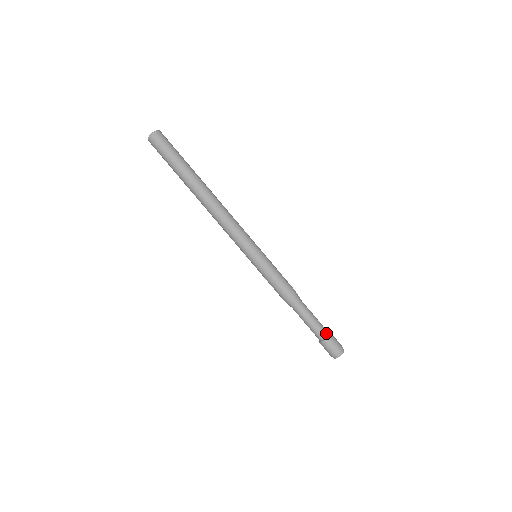
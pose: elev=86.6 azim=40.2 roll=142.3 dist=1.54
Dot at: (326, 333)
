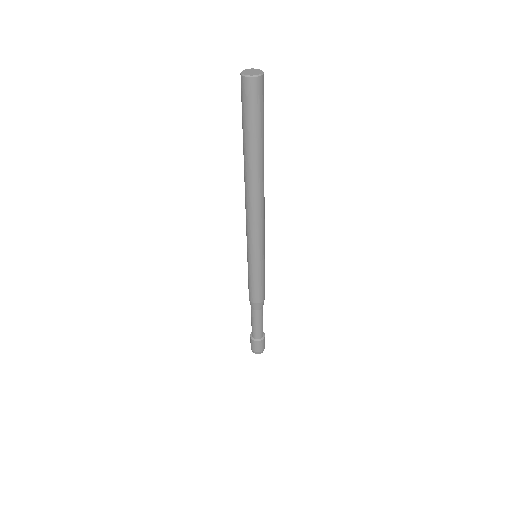
Dot at: (259, 337)
